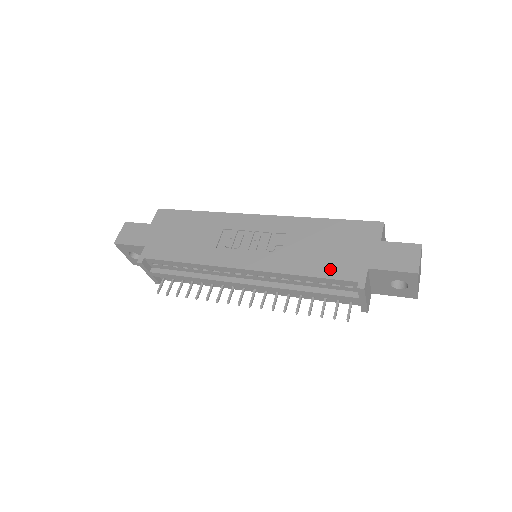
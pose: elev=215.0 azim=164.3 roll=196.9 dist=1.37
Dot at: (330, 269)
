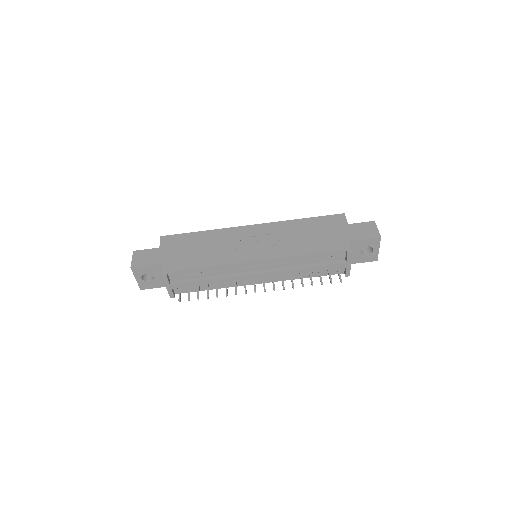
Dot at: (323, 246)
